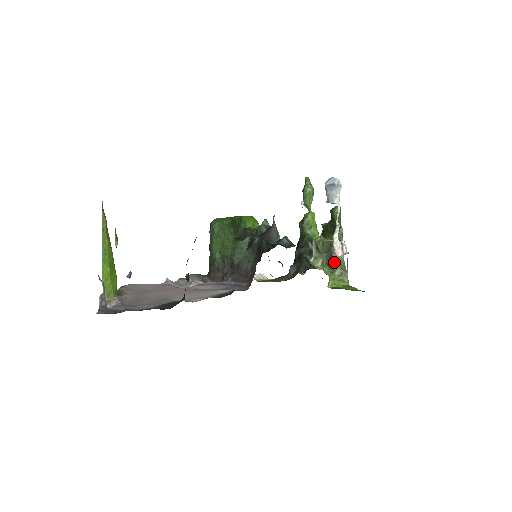
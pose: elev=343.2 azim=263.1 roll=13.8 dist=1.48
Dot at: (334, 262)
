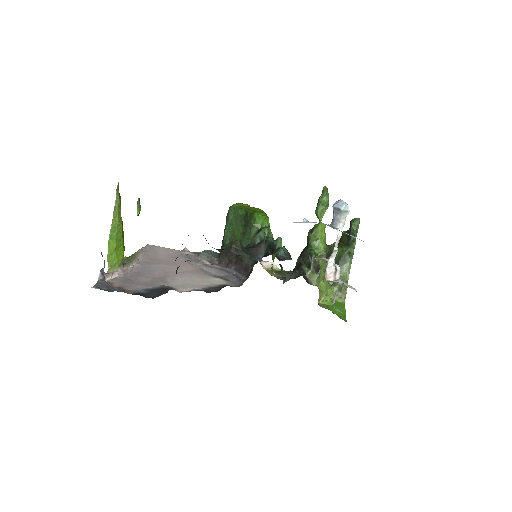
Dot at: occluded
